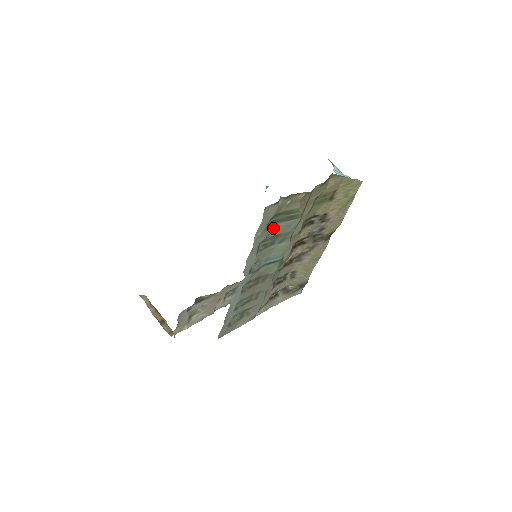
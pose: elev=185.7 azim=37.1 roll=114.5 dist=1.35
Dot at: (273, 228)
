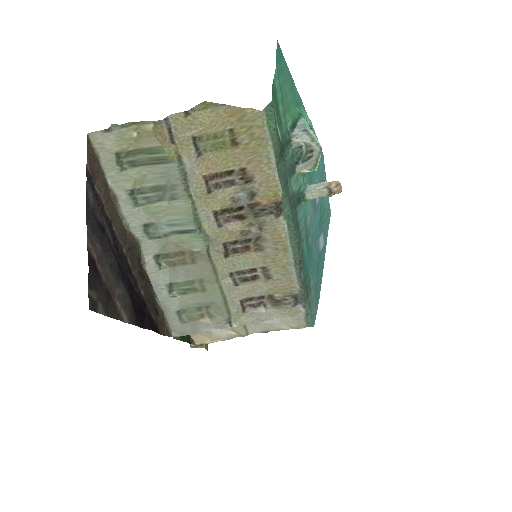
Dot at: (141, 173)
